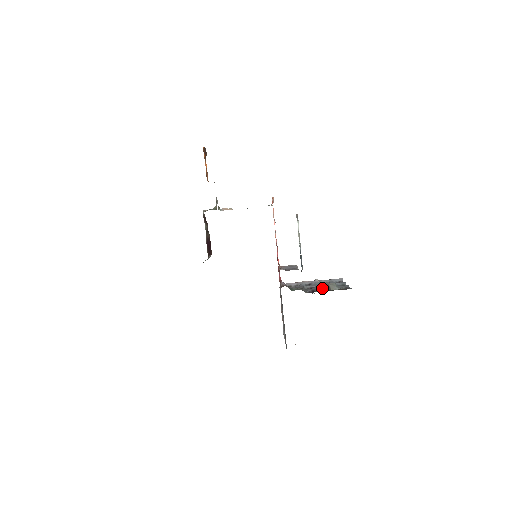
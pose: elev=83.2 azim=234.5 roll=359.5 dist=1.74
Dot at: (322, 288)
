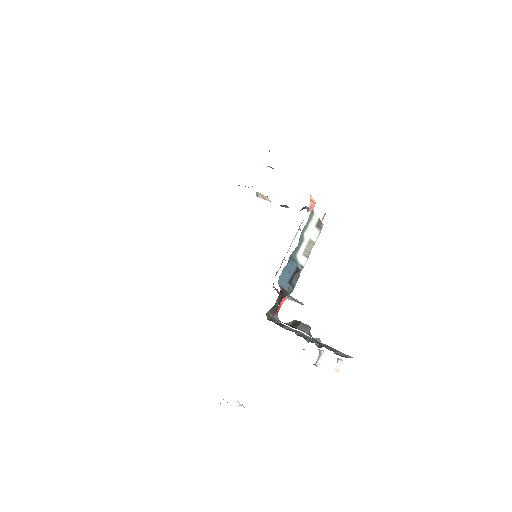
Dot at: (289, 322)
